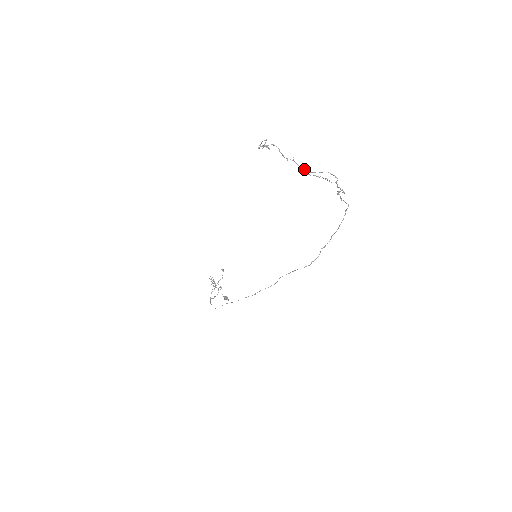
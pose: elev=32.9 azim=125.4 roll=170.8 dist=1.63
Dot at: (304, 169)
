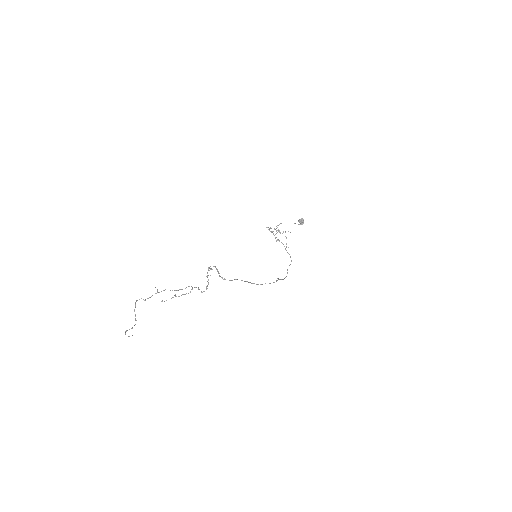
Dot at: occluded
